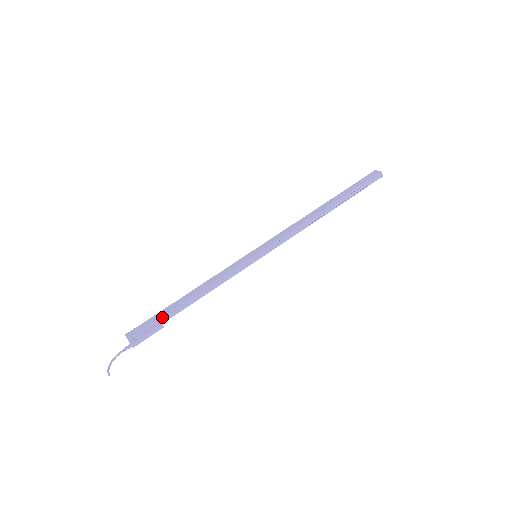
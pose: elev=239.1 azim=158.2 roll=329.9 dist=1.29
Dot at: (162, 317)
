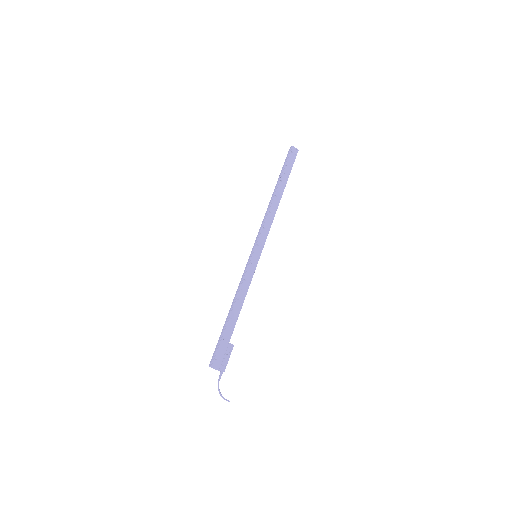
Dot at: occluded
